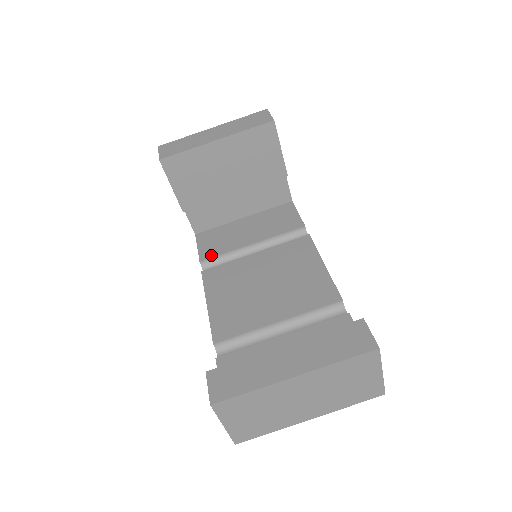
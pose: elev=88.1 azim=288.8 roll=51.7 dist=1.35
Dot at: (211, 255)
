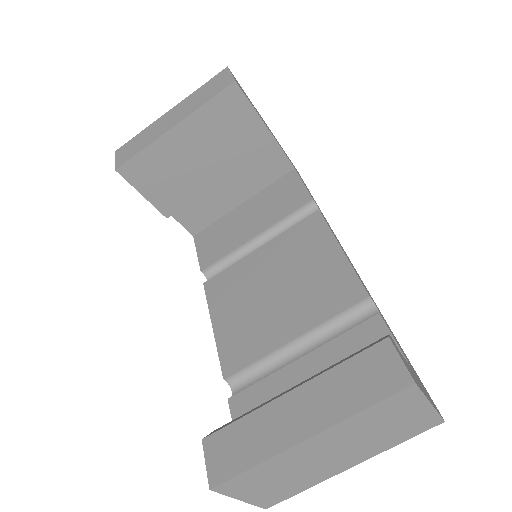
Dot at: (212, 260)
